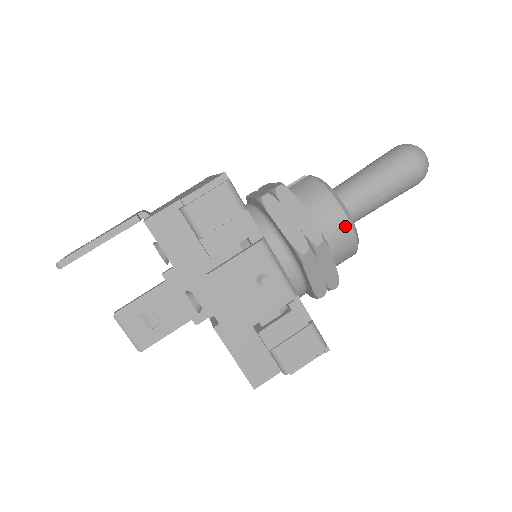
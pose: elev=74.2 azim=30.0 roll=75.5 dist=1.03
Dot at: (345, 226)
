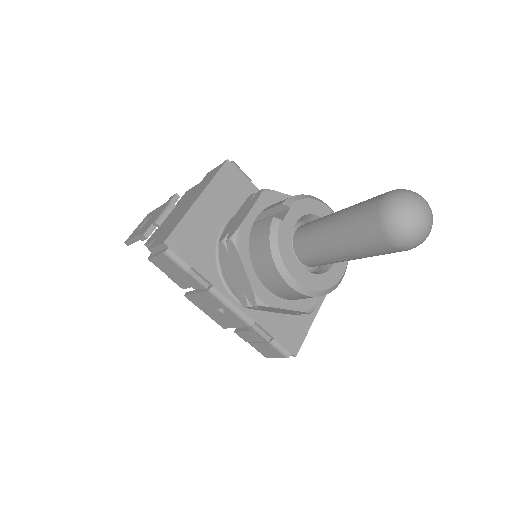
Dot at: (289, 289)
